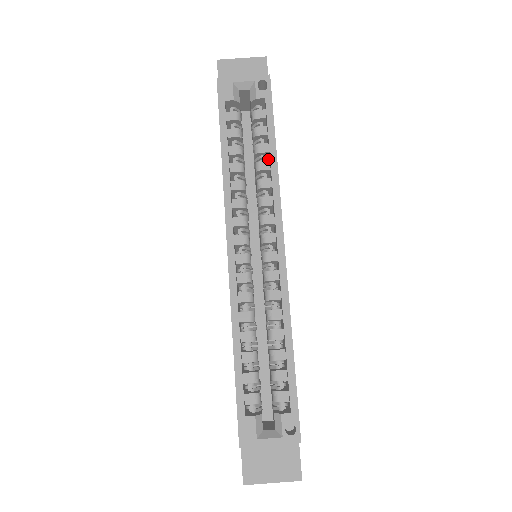
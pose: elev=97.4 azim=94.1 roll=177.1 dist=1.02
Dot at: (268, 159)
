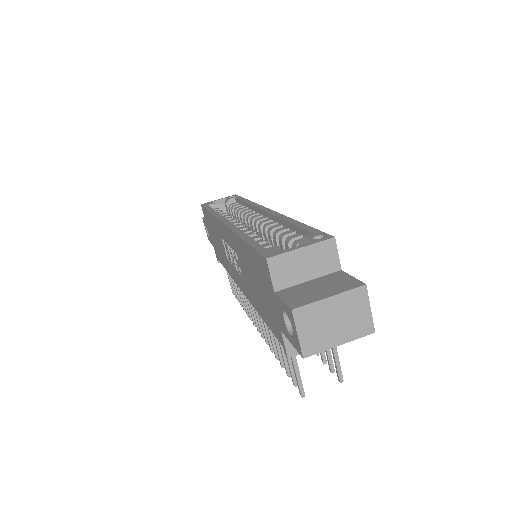
Dot at: occluded
